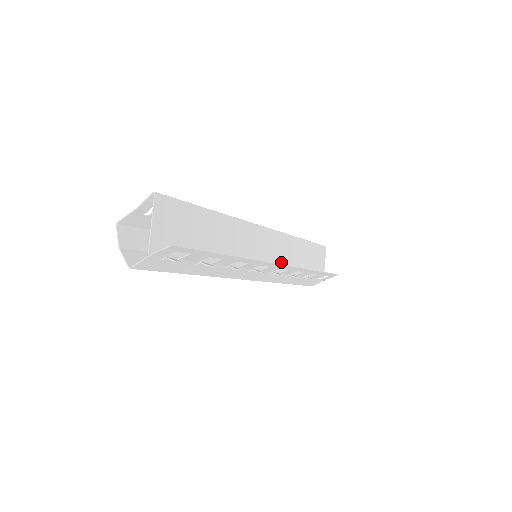
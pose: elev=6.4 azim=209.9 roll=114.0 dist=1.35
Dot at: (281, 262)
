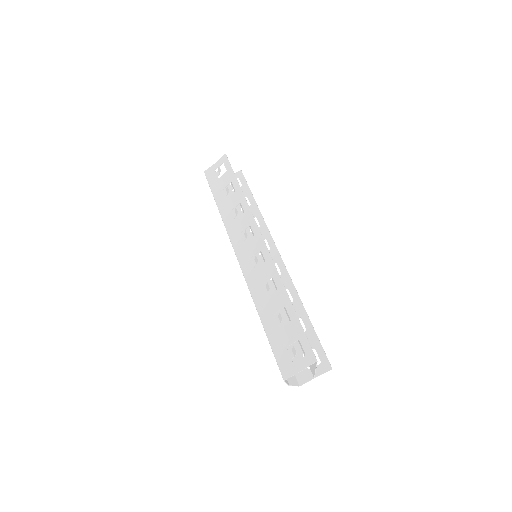
Dot at: occluded
